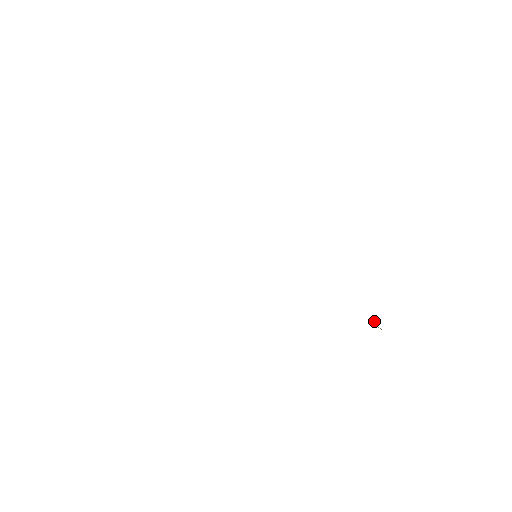
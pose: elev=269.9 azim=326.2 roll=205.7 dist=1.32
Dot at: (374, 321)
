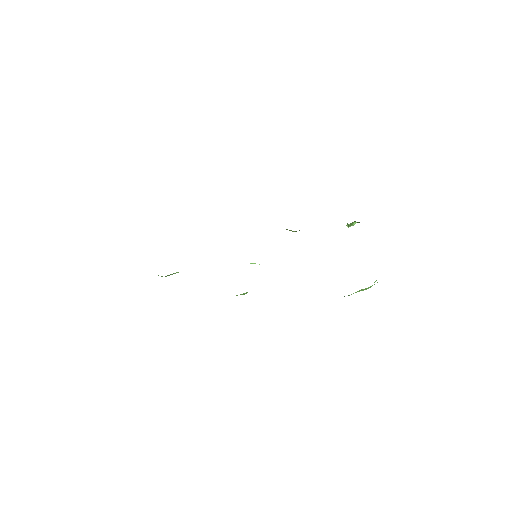
Dot at: (347, 226)
